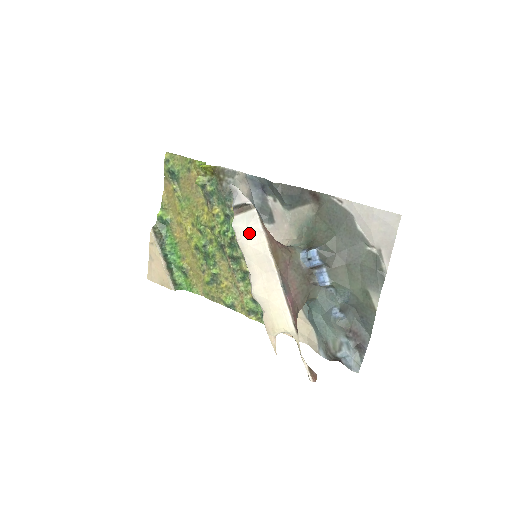
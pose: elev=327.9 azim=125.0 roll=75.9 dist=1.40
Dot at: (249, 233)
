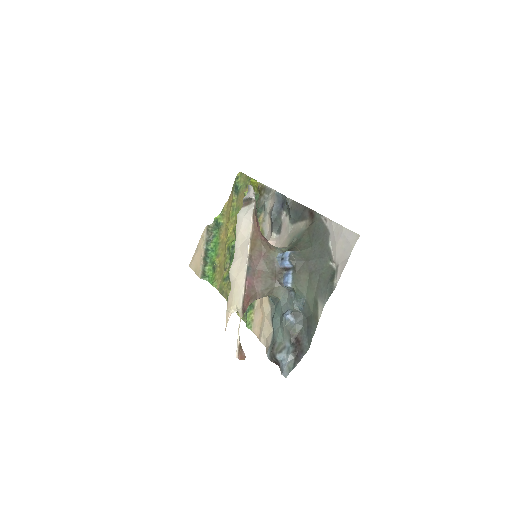
Dot at: (244, 221)
